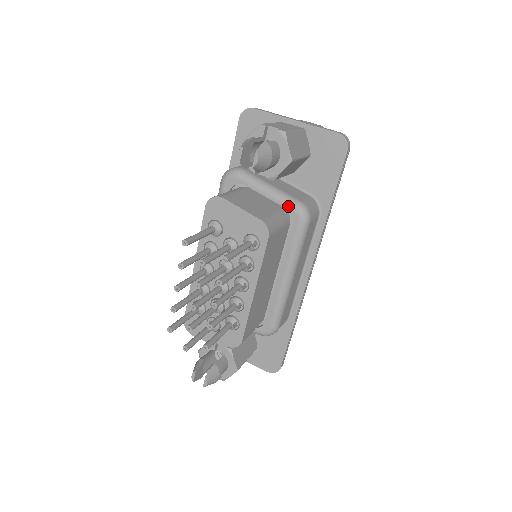
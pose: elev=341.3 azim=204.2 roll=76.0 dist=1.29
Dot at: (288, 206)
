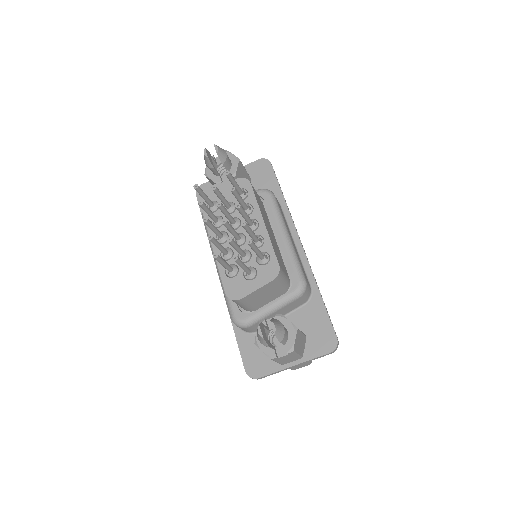
Dot at: occluded
